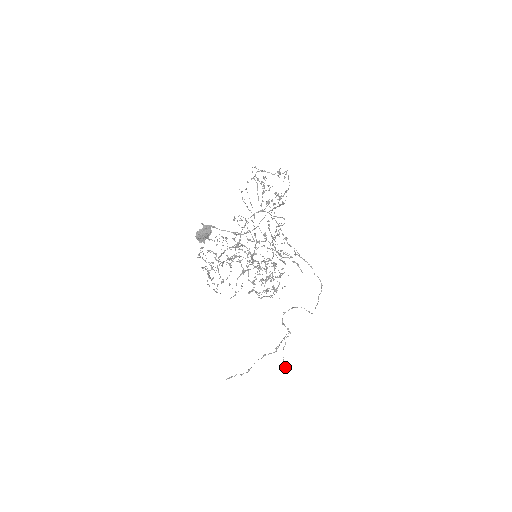
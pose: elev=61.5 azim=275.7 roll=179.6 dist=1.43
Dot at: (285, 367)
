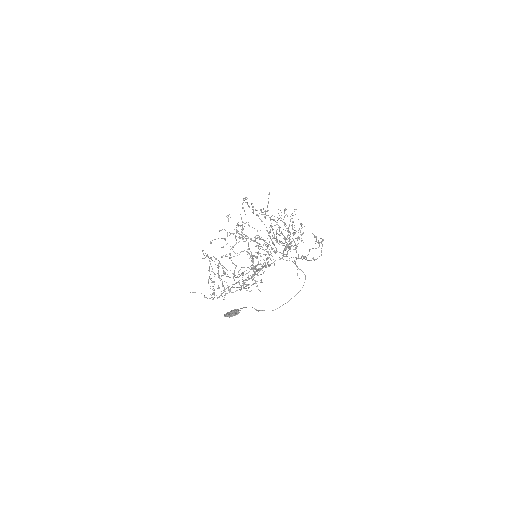
Dot at: occluded
